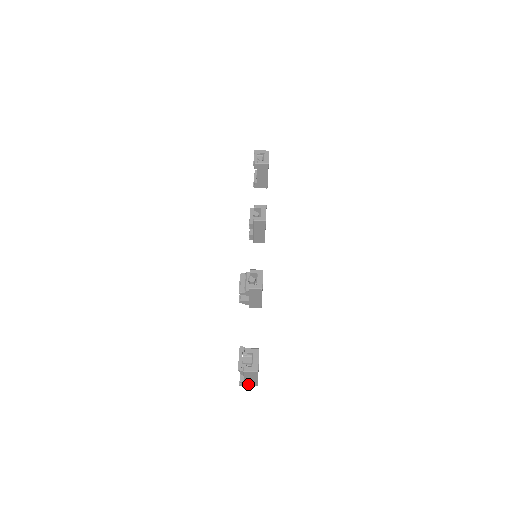
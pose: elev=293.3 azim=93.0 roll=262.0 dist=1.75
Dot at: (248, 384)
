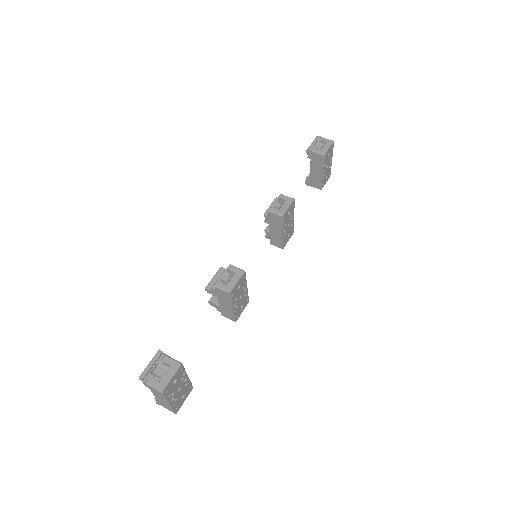
Dot at: (164, 406)
